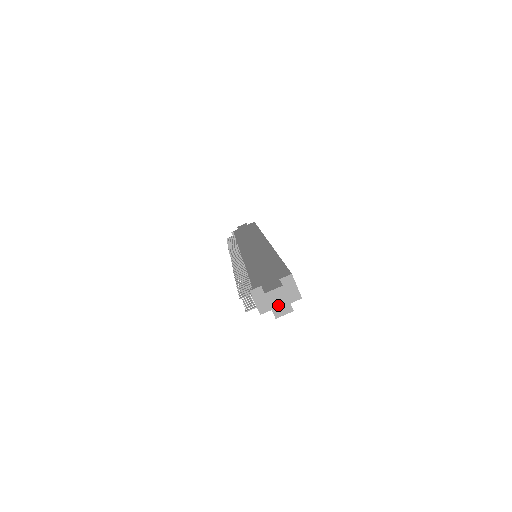
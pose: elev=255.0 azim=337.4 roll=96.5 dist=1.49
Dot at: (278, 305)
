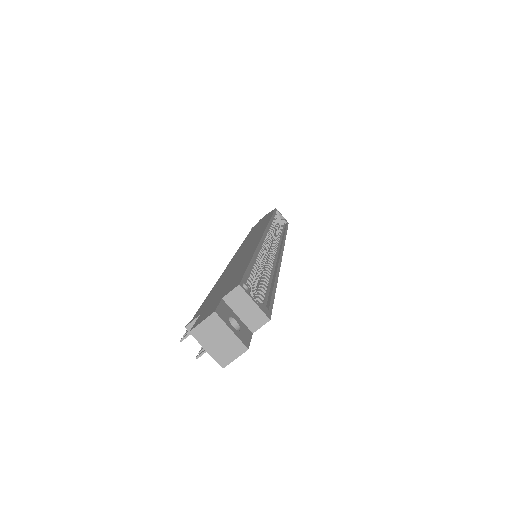
Dot at: (219, 345)
